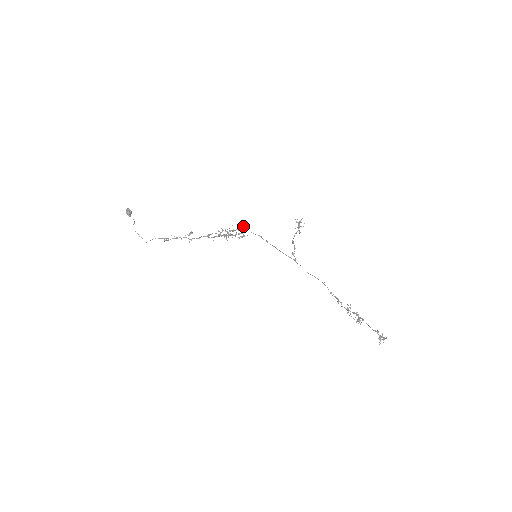
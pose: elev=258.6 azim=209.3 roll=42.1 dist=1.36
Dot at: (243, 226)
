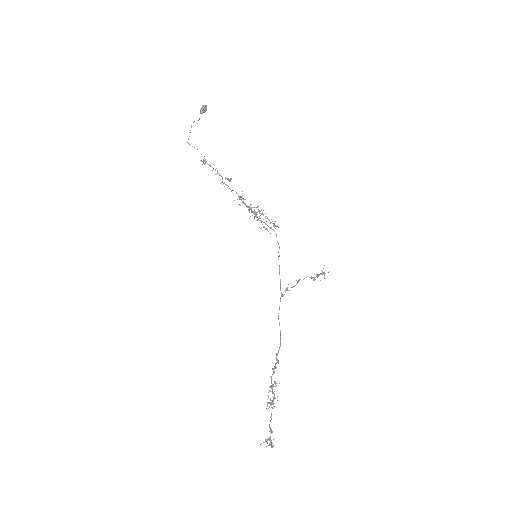
Dot at: occluded
